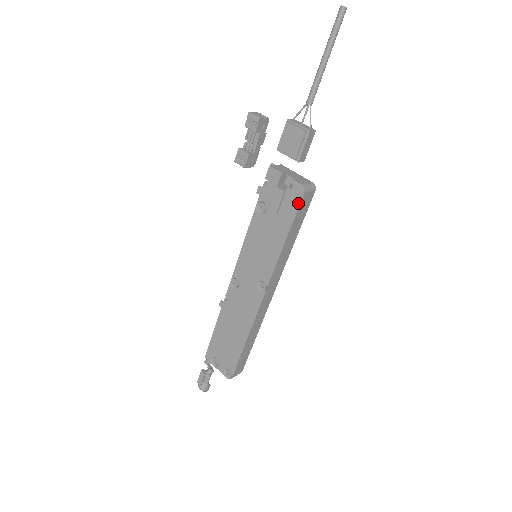
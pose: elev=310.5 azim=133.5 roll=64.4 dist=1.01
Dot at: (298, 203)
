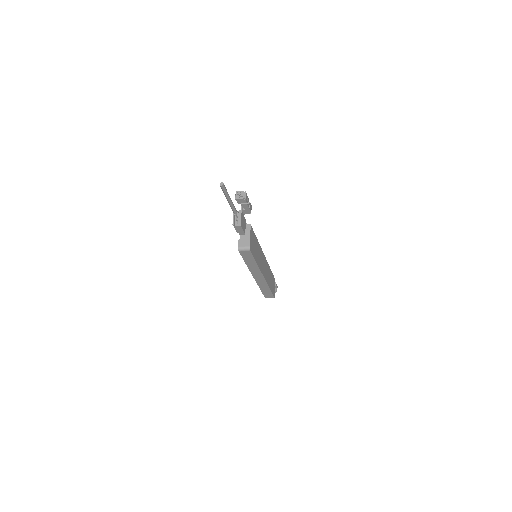
Dot at: (240, 253)
